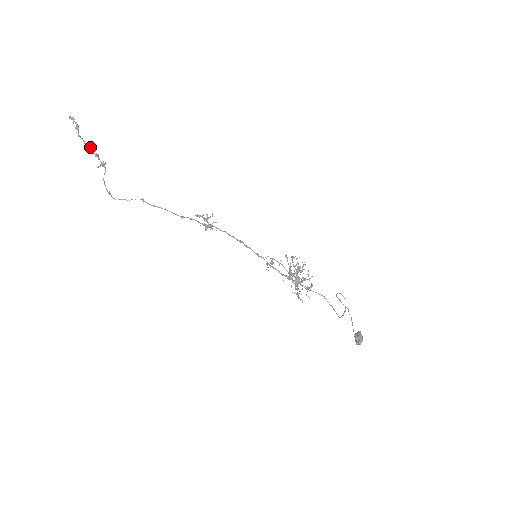
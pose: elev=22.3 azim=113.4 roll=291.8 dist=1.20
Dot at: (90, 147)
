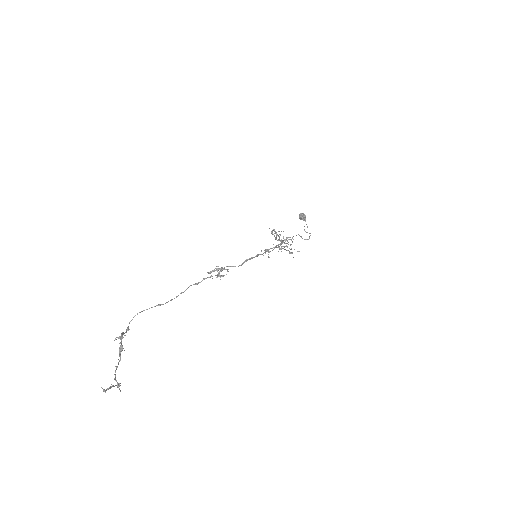
Dot at: (120, 360)
